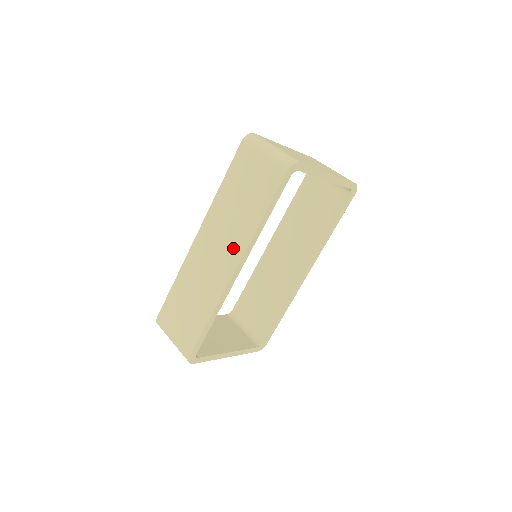
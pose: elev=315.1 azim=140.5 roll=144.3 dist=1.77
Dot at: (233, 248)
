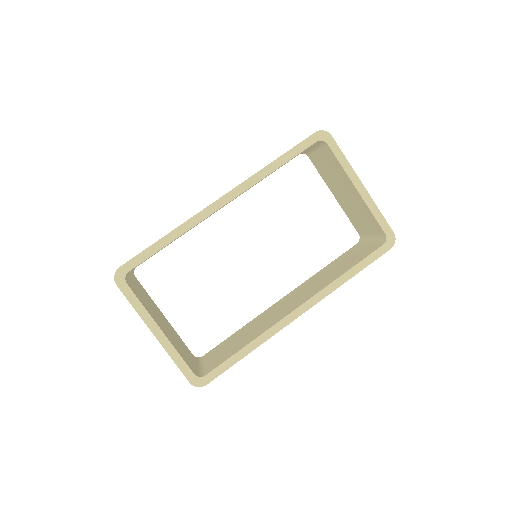
Dot at: occluded
